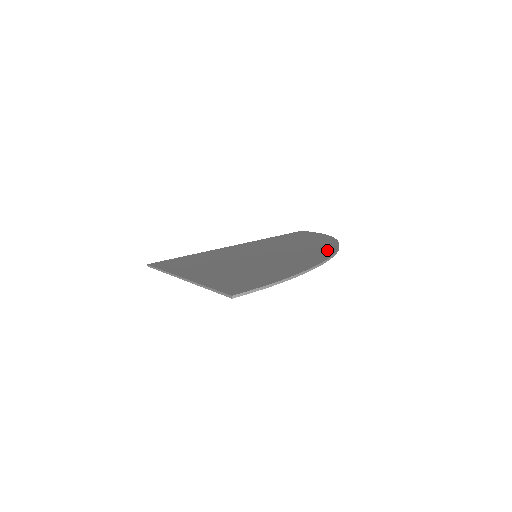
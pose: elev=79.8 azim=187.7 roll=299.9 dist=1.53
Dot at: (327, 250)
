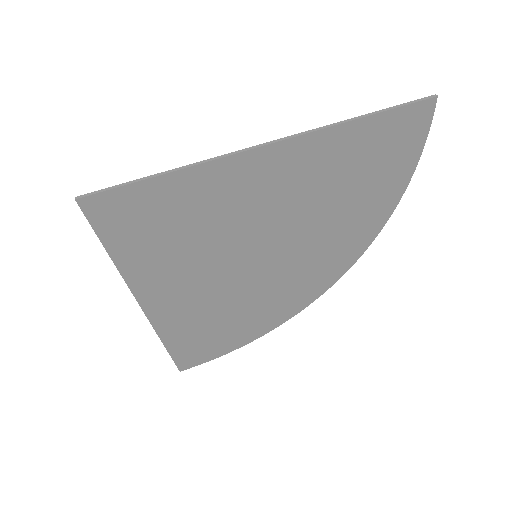
Dot at: (334, 270)
